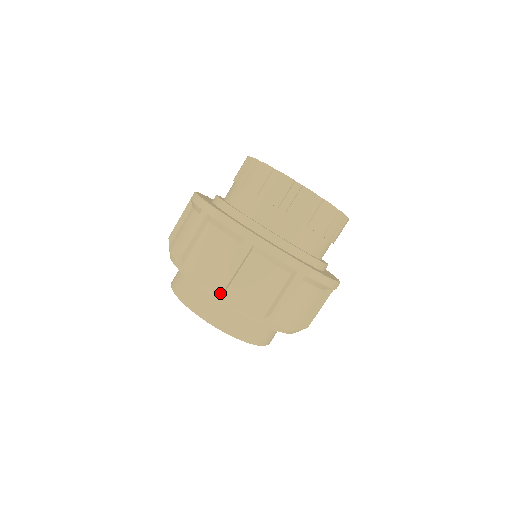
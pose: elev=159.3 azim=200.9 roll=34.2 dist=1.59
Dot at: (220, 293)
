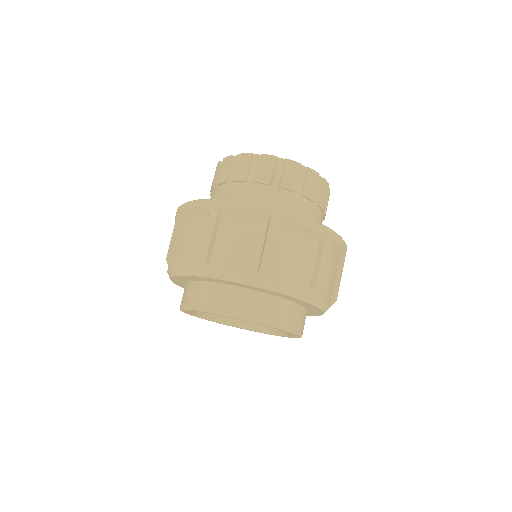
Dot at: (314, 294)
